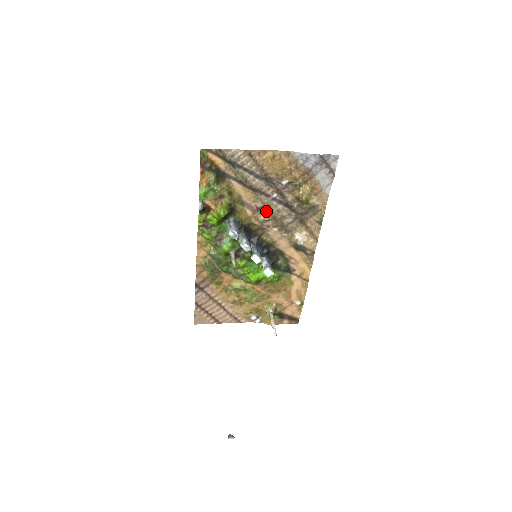
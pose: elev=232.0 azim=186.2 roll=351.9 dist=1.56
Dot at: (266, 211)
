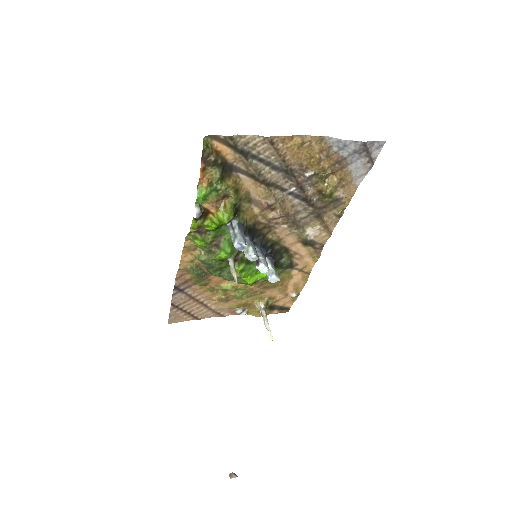
Dot at: (278, 208)
